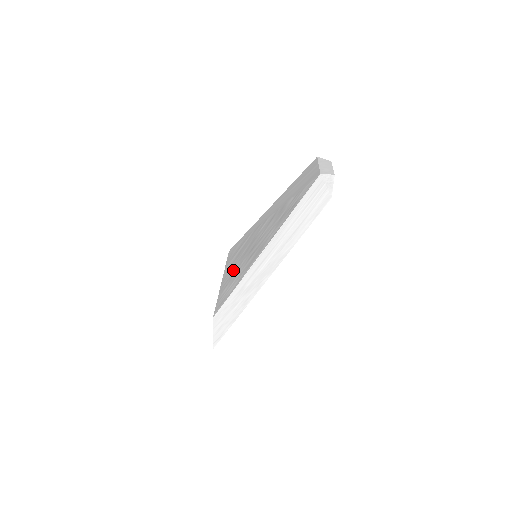
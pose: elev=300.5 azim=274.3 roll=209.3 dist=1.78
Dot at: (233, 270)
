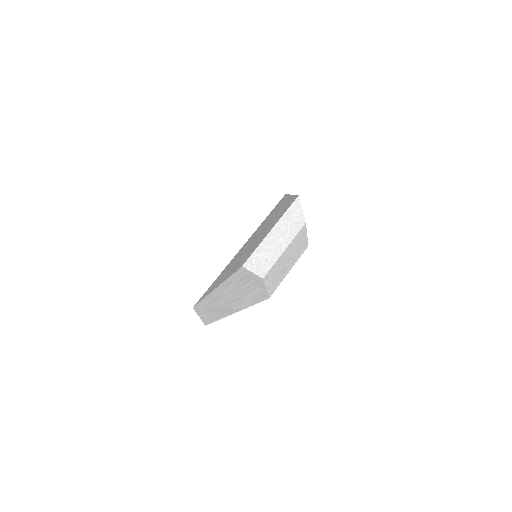
Dot at: (236, 255)
